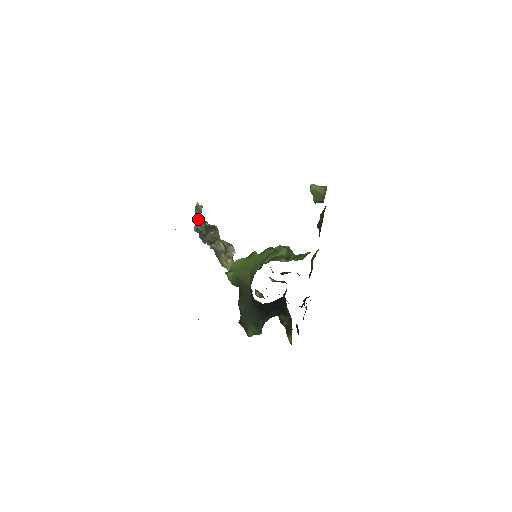
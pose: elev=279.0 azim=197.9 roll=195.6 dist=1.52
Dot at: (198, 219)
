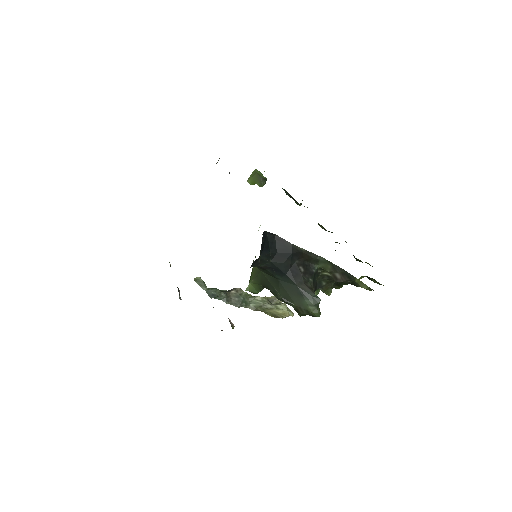
Dot at: (206, 288)
